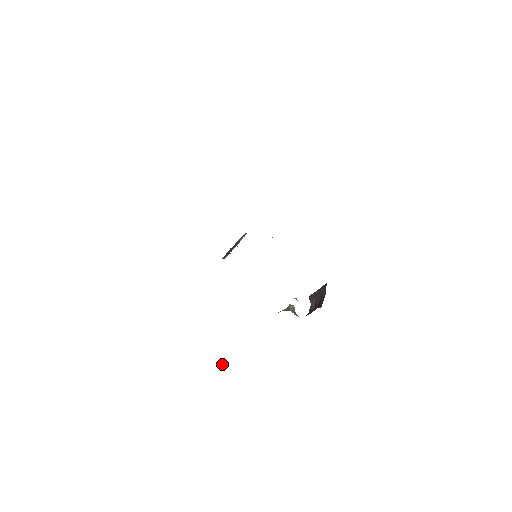
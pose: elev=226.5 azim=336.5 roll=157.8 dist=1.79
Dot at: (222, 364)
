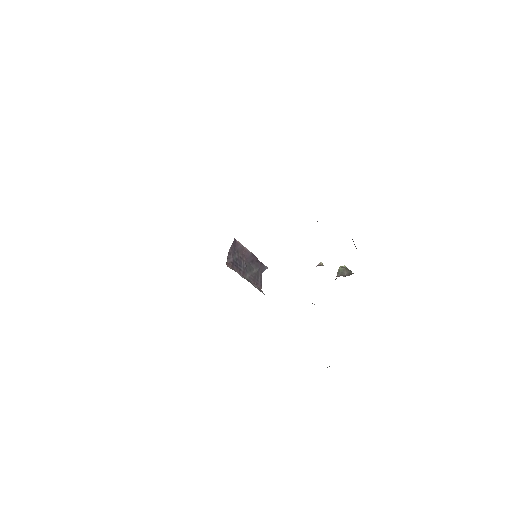
Dot at: occluded
